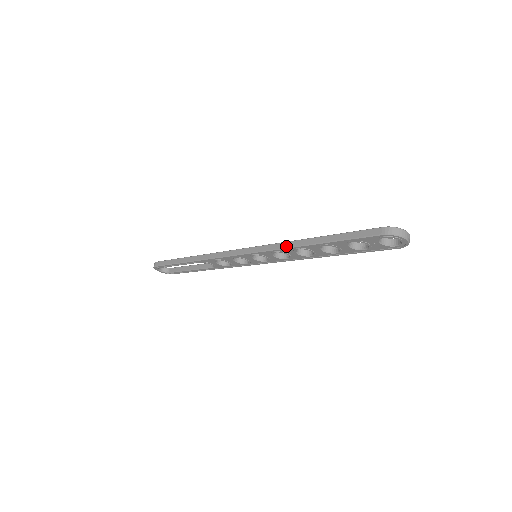
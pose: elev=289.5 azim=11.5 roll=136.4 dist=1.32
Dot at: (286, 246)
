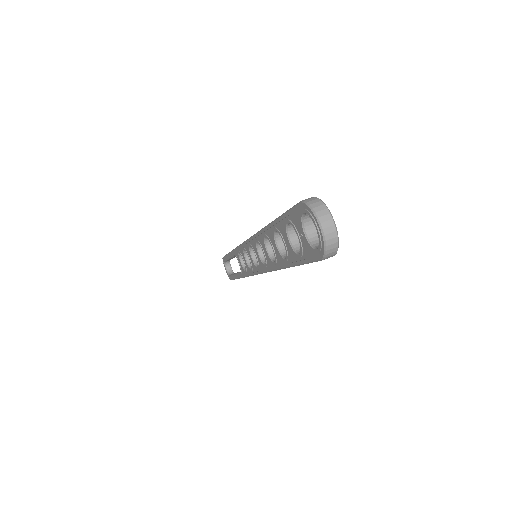
Dot at: occluded
